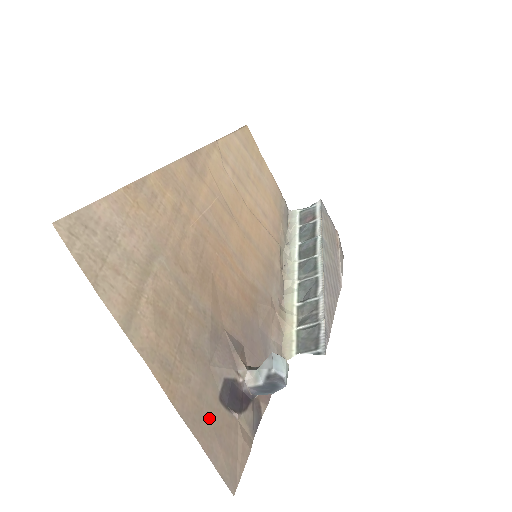
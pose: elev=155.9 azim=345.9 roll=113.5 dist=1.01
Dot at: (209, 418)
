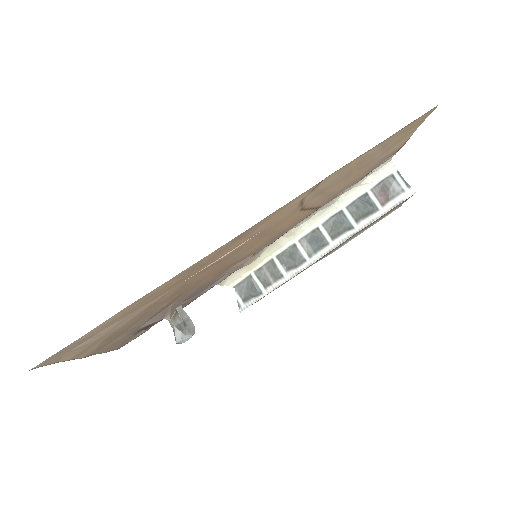
Dot at: (120, 342)
